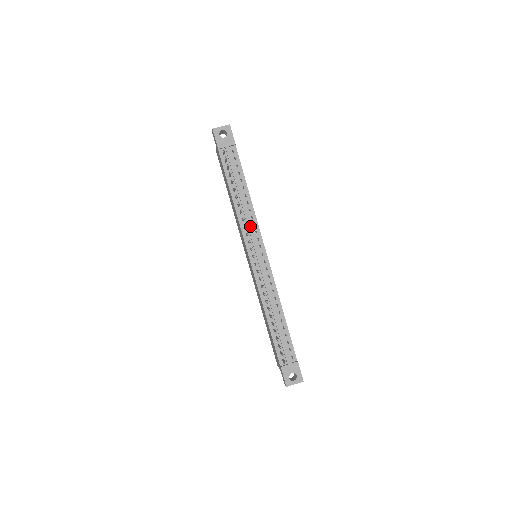
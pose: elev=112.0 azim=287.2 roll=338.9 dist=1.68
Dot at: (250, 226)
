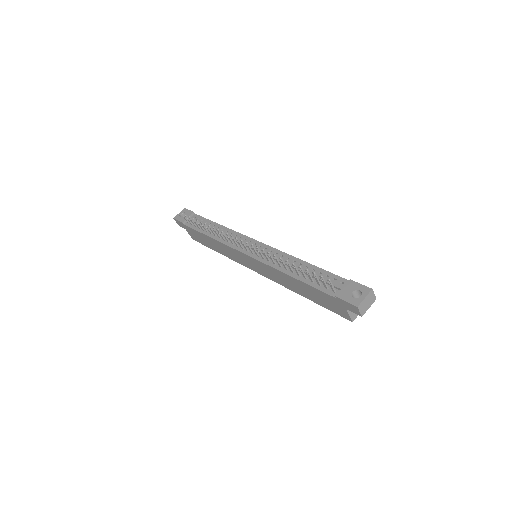
Dot at: occluded
